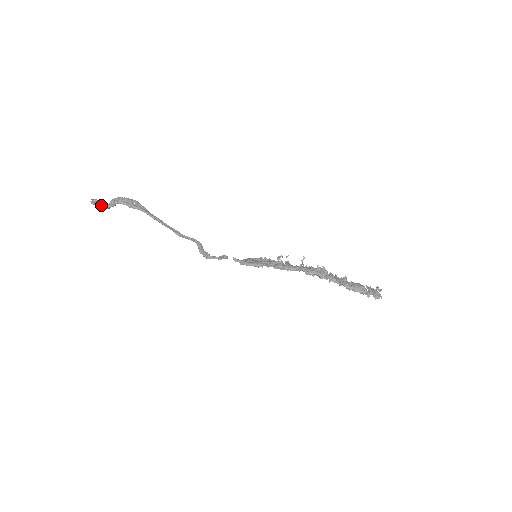
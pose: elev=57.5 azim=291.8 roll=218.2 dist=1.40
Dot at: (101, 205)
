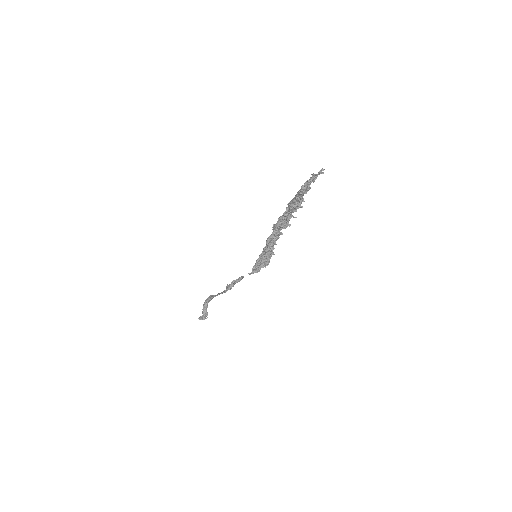
Dot at: (203, 317)
